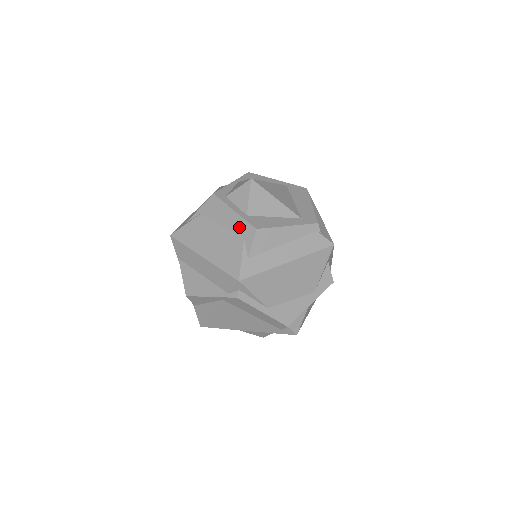
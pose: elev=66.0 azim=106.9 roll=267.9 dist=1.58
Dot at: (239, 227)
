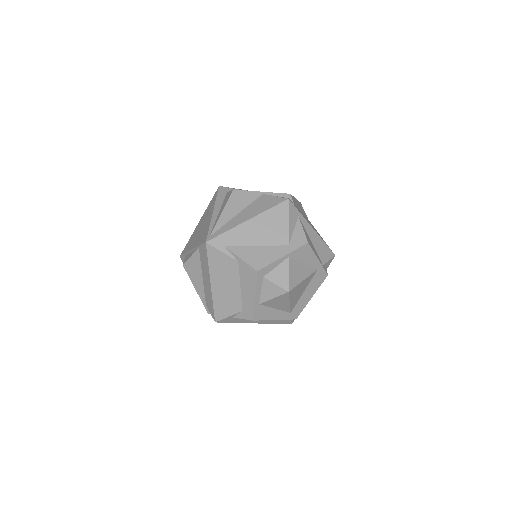
Dot at: (247, 305)
